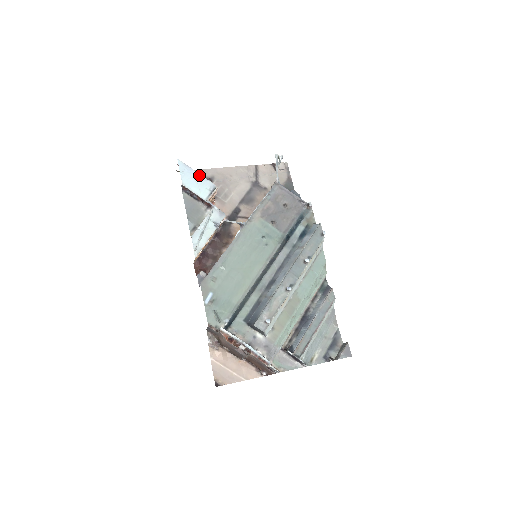
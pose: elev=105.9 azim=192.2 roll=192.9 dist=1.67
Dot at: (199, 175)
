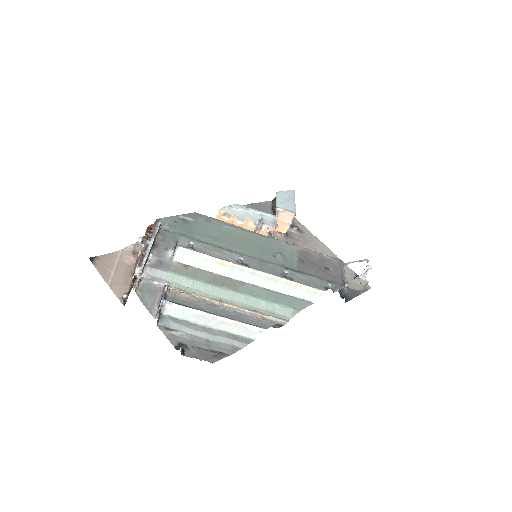
Dot at: (294, 203)
